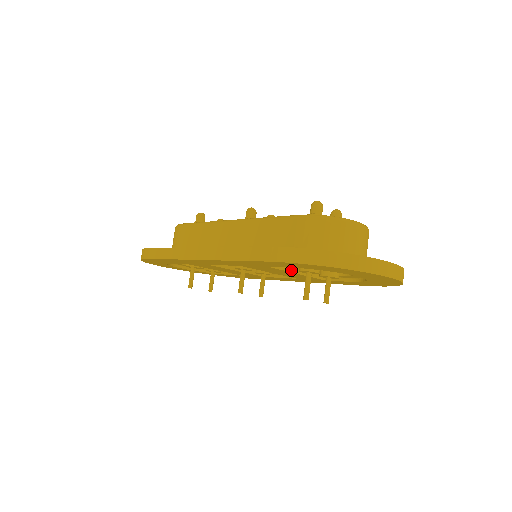
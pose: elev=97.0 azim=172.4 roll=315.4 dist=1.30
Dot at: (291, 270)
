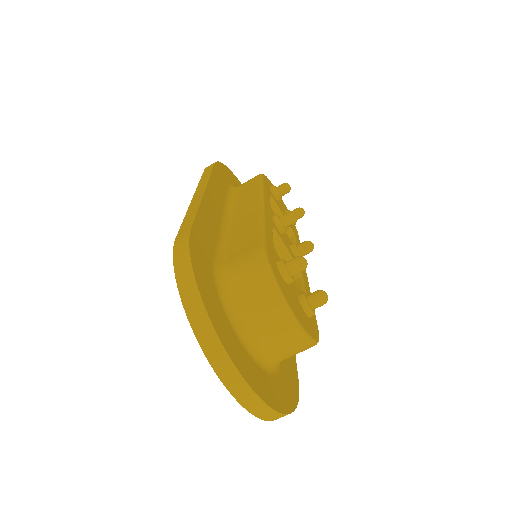
Dot at: occluded
